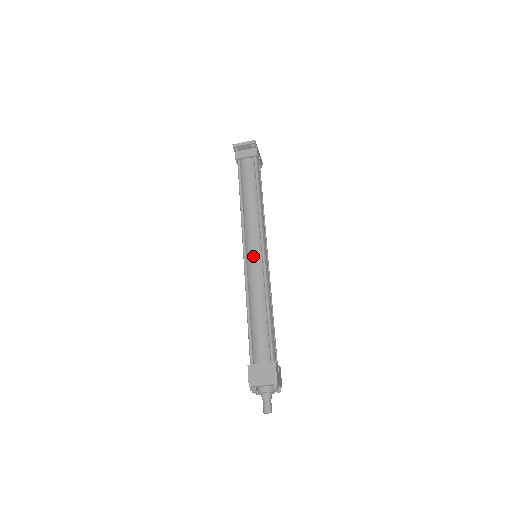
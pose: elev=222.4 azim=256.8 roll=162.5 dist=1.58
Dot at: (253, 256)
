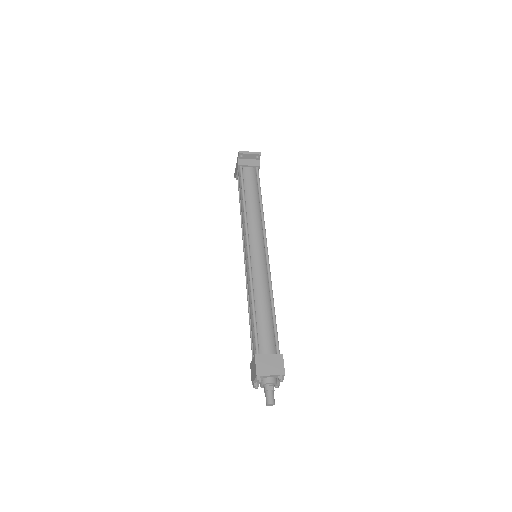
Dot at: (258, 254)
